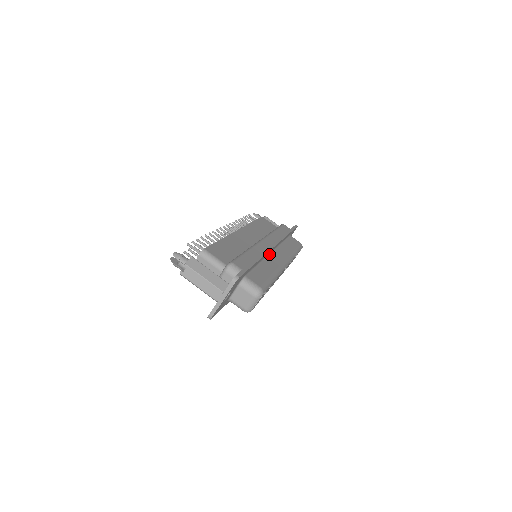
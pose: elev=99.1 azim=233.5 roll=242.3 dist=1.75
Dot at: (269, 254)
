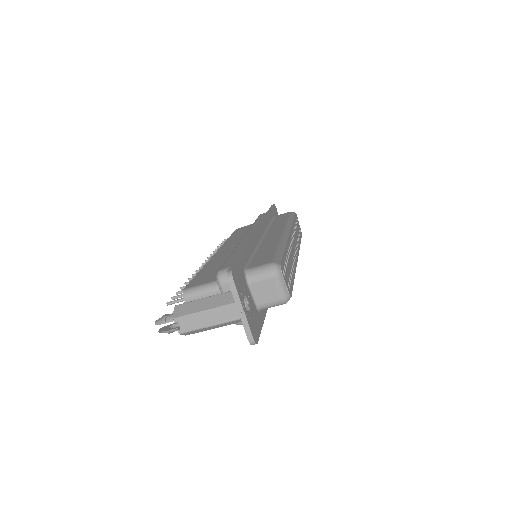
Dot at: (262, 239)
